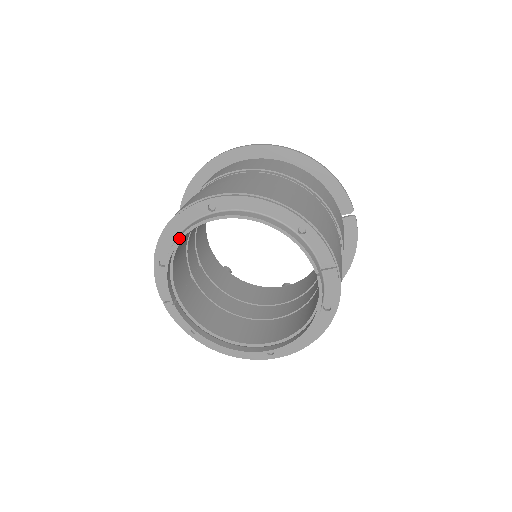
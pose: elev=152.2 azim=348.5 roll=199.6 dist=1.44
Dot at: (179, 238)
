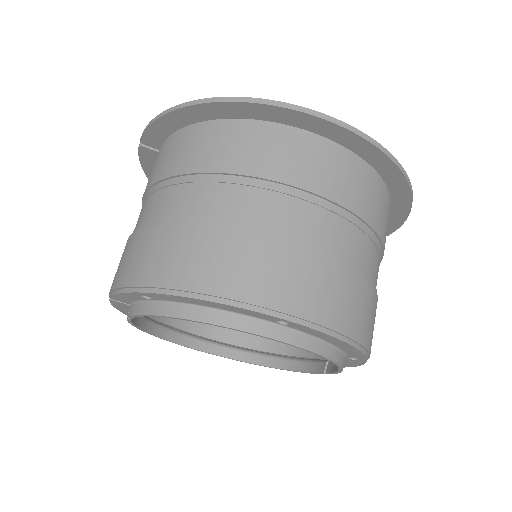
Dot at: (206, 323)
